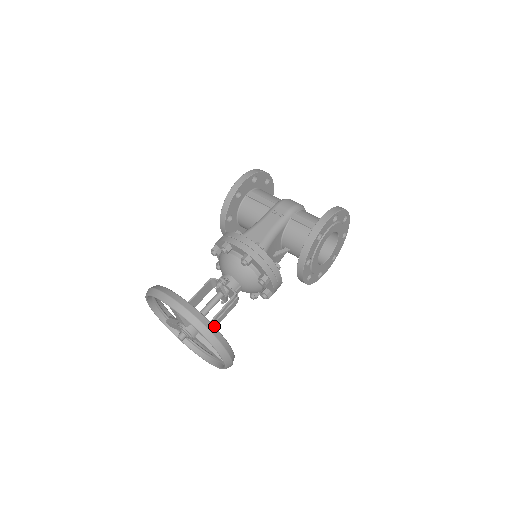
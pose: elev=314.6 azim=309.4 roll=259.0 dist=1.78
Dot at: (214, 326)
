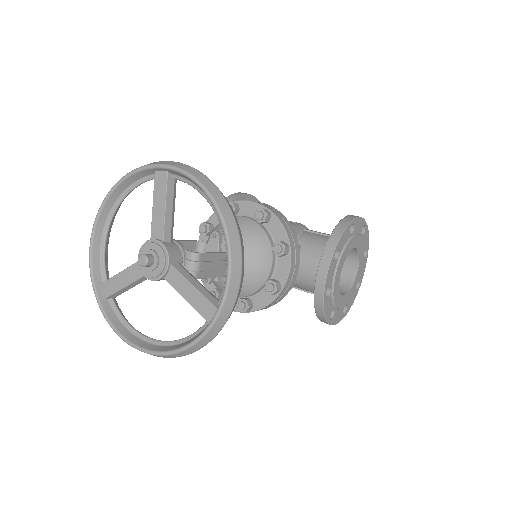
Dot at: (232, 209)
